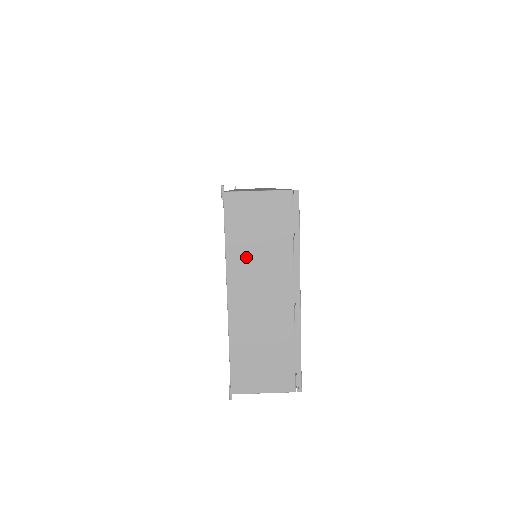
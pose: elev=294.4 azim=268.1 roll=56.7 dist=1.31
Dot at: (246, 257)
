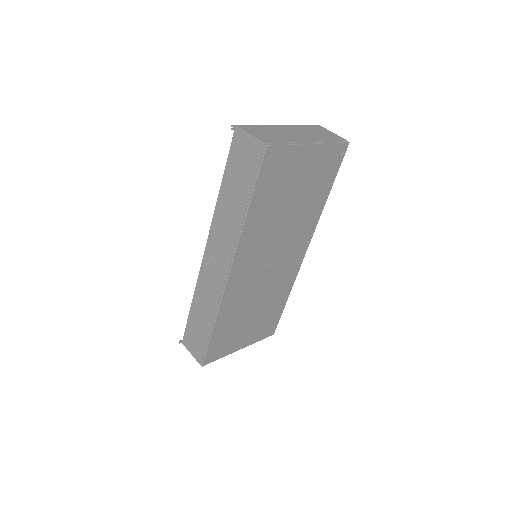
Dot at: (305, 130)
